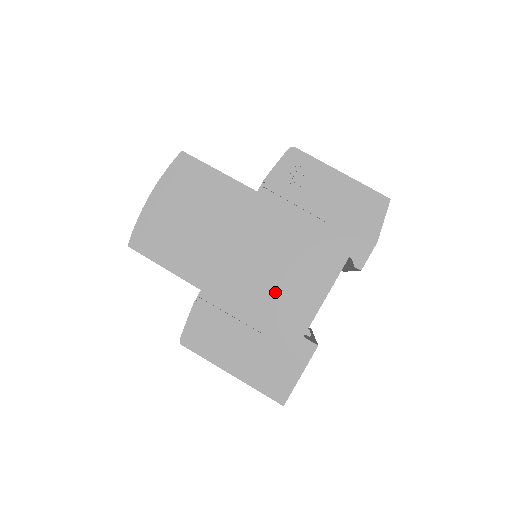
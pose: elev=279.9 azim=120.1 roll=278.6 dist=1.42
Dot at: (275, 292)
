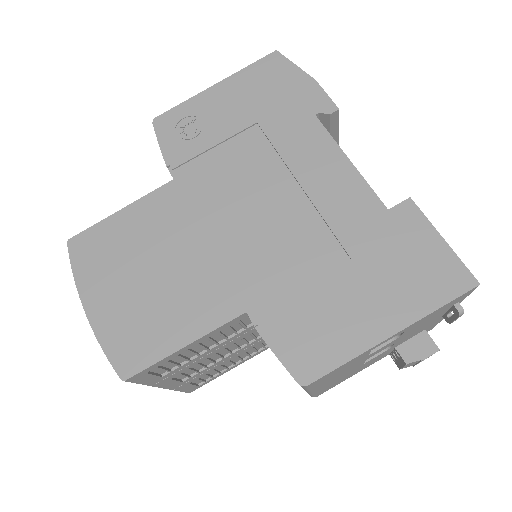
Dot at: (307, 217)
